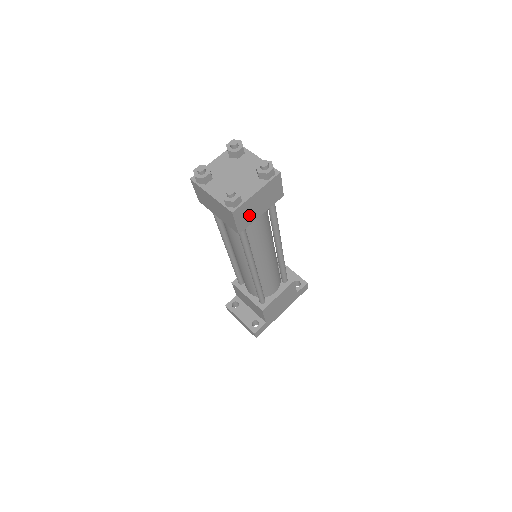
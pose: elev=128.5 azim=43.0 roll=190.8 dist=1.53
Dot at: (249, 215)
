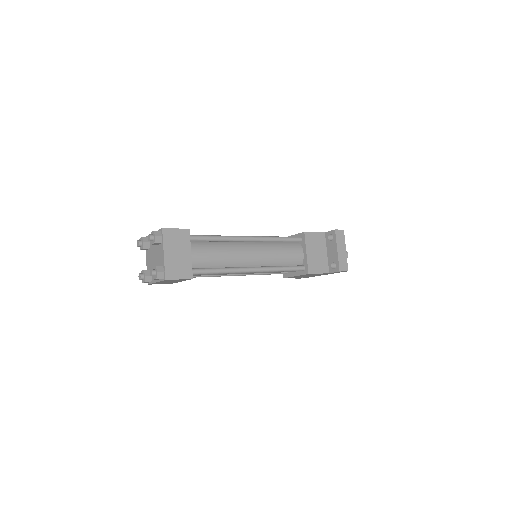
Dot at: (168, 282)
